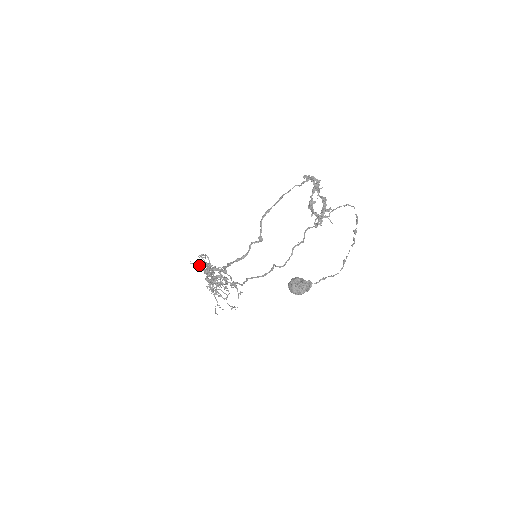
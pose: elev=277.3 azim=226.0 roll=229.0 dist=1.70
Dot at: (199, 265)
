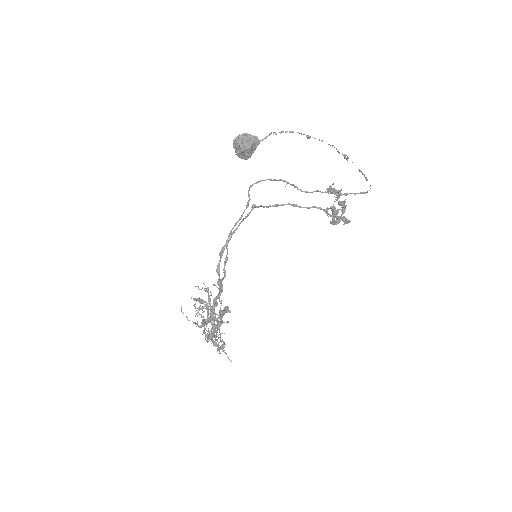
Dot at: occluded
